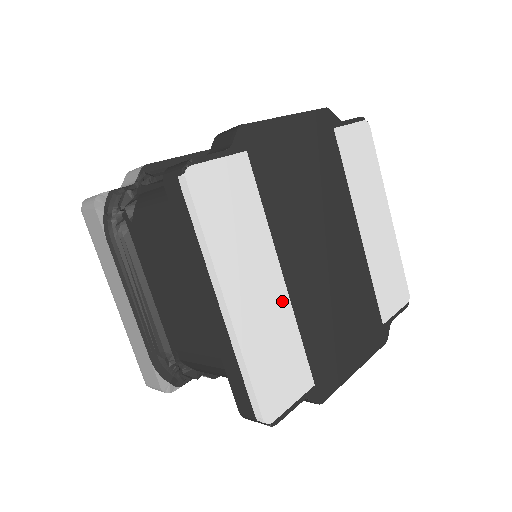
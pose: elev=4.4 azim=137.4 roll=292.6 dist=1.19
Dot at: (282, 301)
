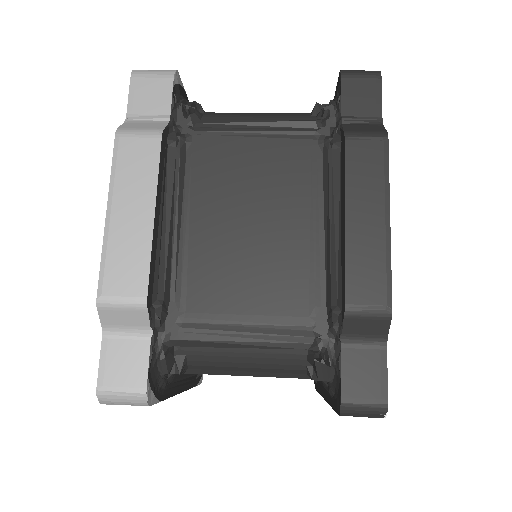
Dot at: occluded
